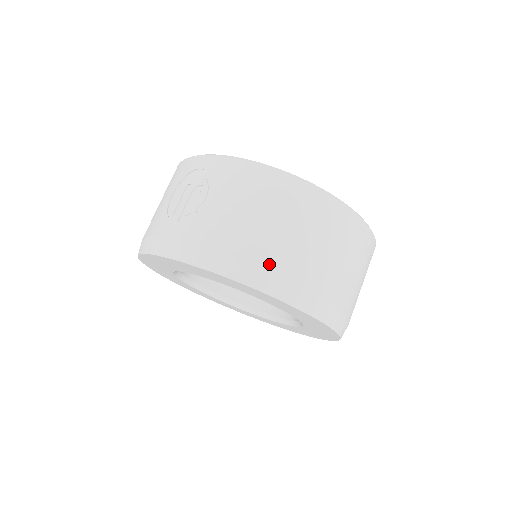
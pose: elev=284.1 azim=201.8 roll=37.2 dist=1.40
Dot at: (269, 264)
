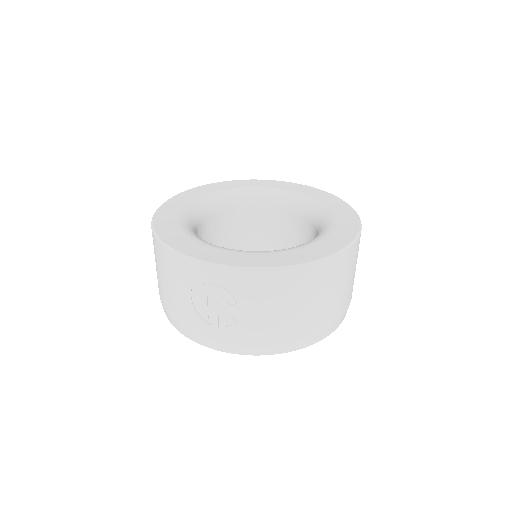
Dot at: (310, 331)
